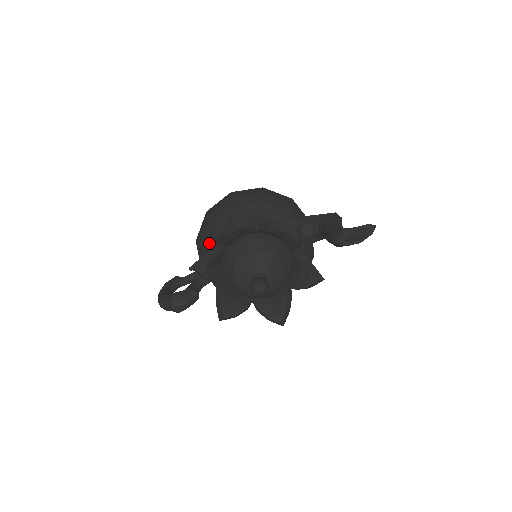
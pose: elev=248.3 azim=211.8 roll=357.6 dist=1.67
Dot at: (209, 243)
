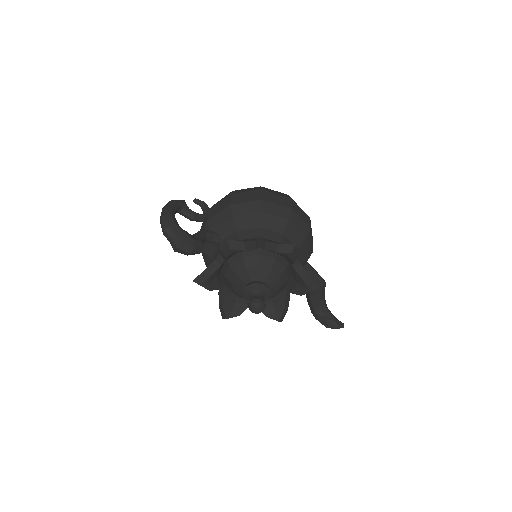
Dot at: (245, 221)
